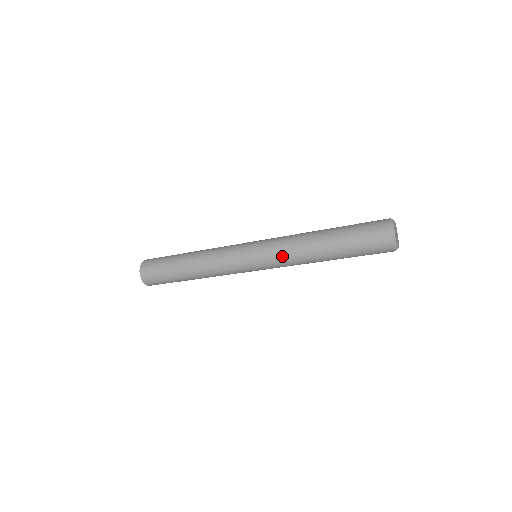
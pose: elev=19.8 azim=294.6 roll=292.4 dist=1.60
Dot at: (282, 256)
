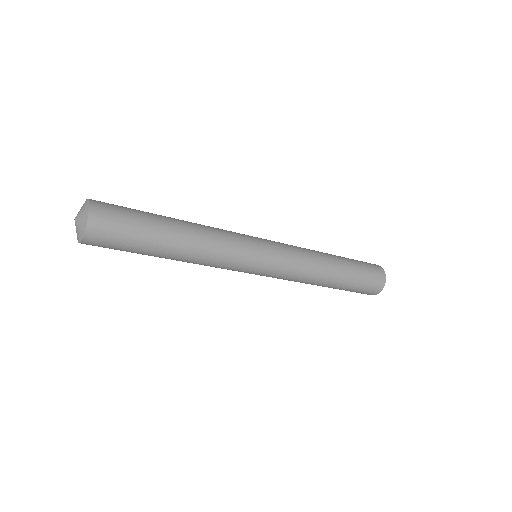
Dot at: (290, 279)
